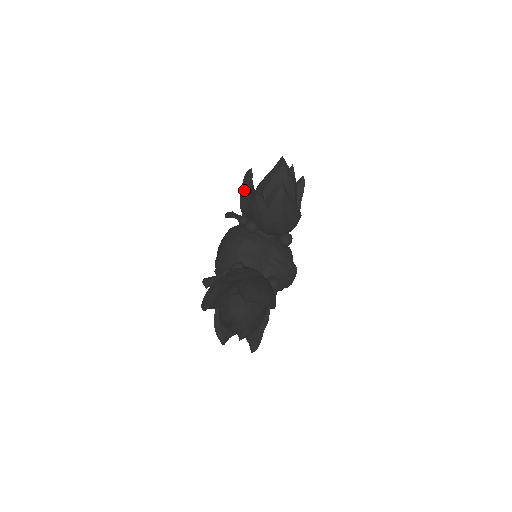
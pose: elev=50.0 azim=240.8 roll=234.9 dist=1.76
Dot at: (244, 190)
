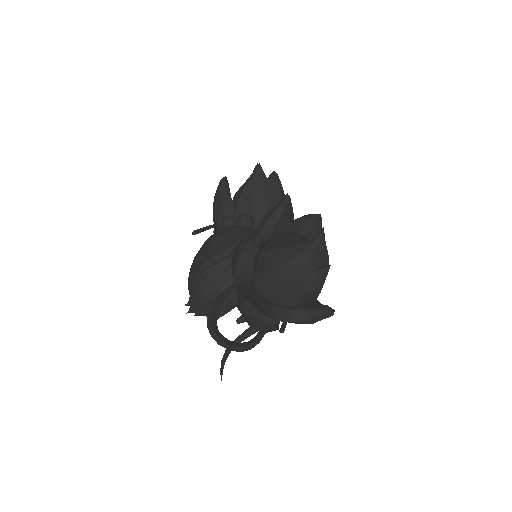
Dot at: (224, 191)
